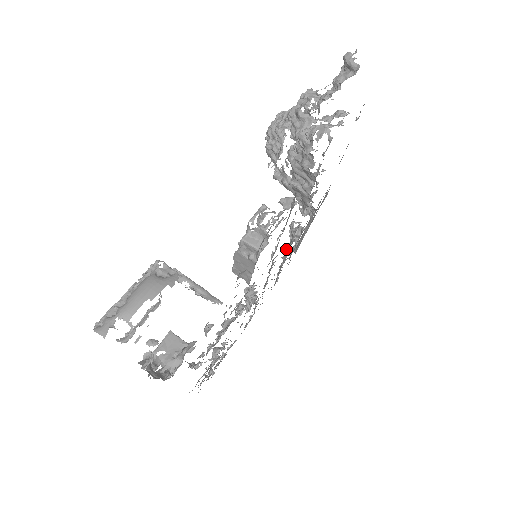
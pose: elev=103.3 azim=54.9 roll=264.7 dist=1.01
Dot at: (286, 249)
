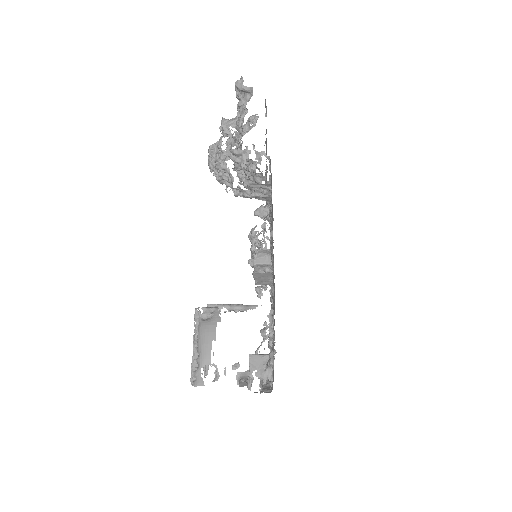
Dot at: (265, 228)
